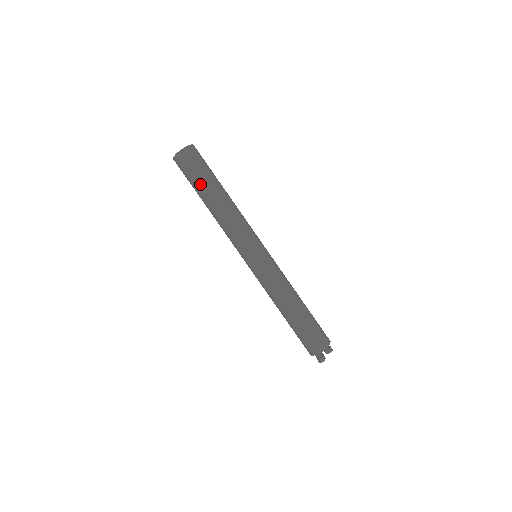
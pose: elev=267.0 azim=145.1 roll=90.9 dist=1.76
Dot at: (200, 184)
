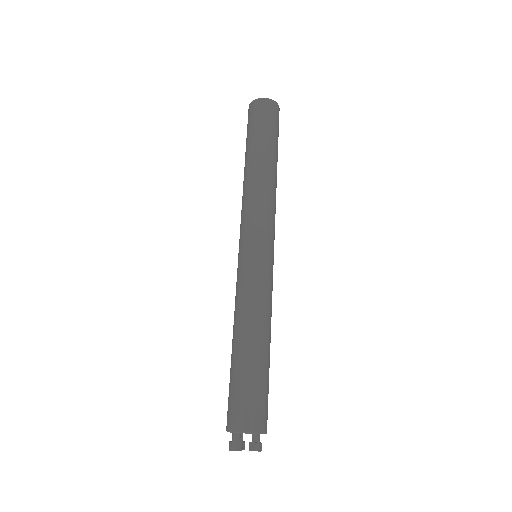
Dot at: (255, 139)
